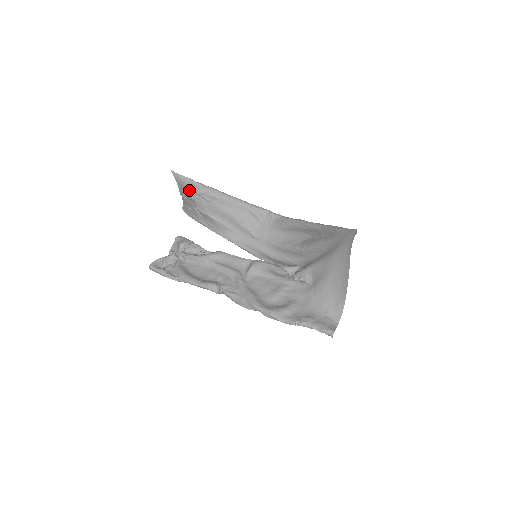
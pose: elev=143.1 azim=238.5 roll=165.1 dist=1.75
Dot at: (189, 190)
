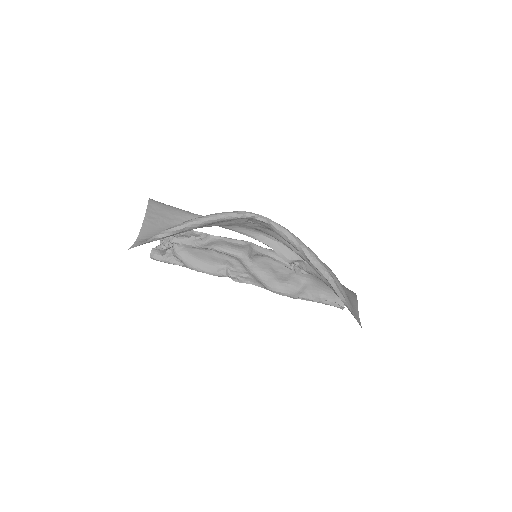
Dot at: occluded
